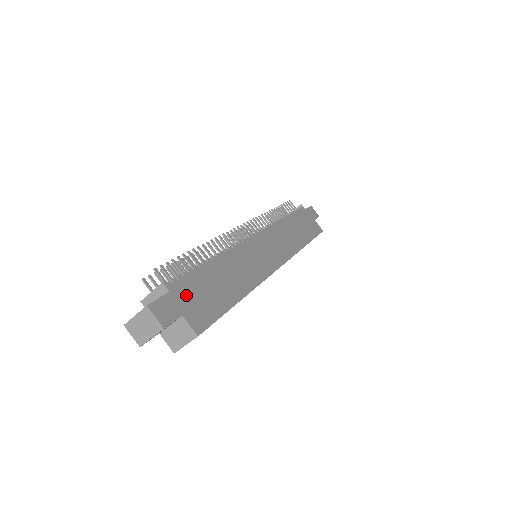
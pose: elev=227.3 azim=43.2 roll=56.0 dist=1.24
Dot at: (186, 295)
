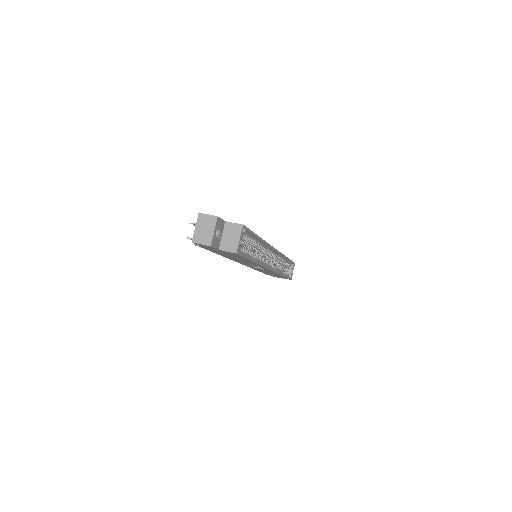
Dot at: occluded
